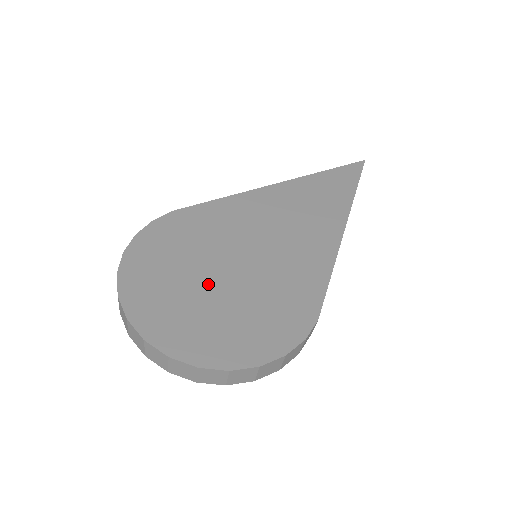
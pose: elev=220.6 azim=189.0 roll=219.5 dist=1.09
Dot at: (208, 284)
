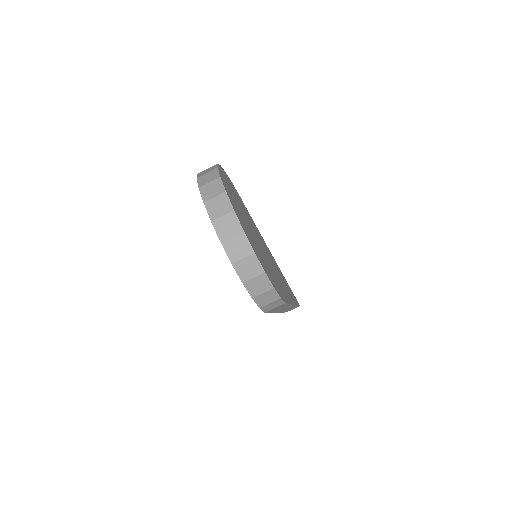
Dot at: (248, 225)
